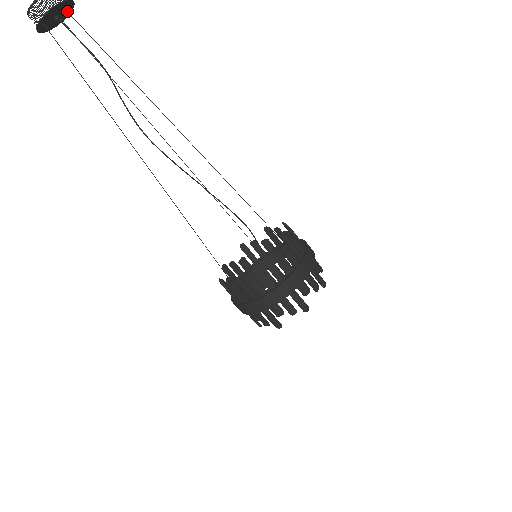
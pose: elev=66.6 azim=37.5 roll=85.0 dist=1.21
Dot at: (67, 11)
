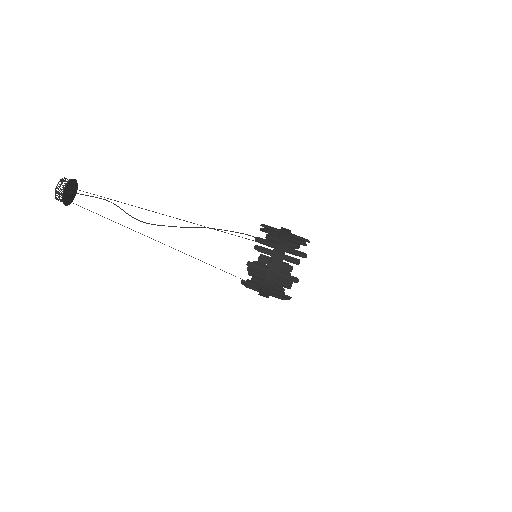
Dot at: occluded
